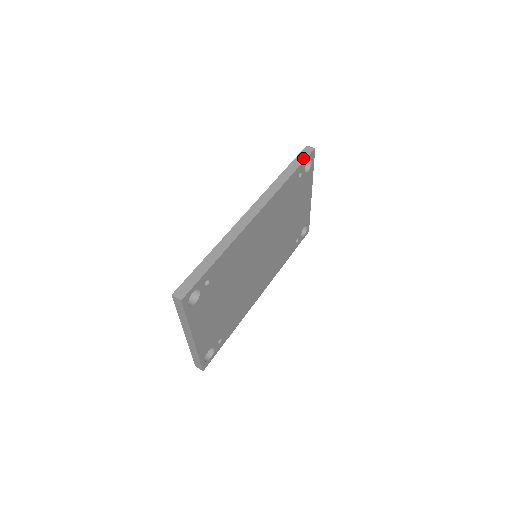
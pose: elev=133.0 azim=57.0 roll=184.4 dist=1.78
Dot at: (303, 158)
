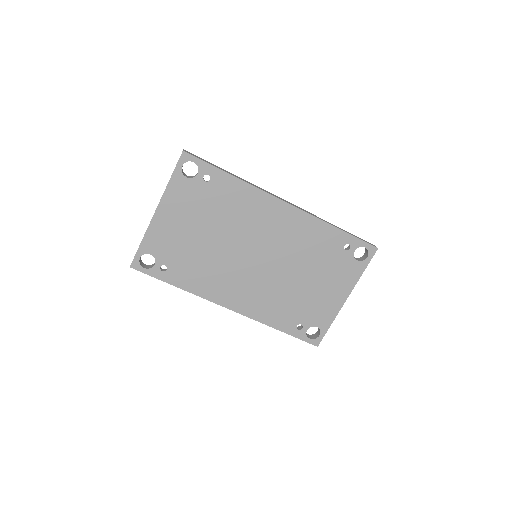
Dot at: (361, 239)
